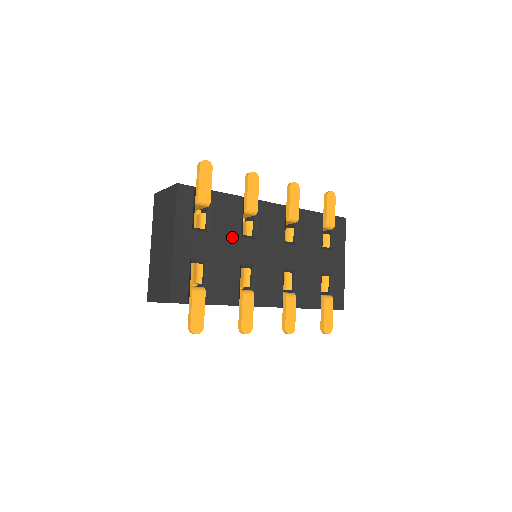
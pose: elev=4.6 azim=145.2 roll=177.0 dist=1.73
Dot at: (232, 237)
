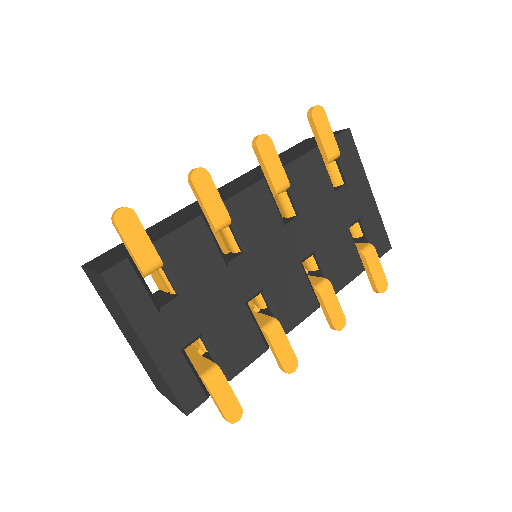
Dot at: (216, 279)
